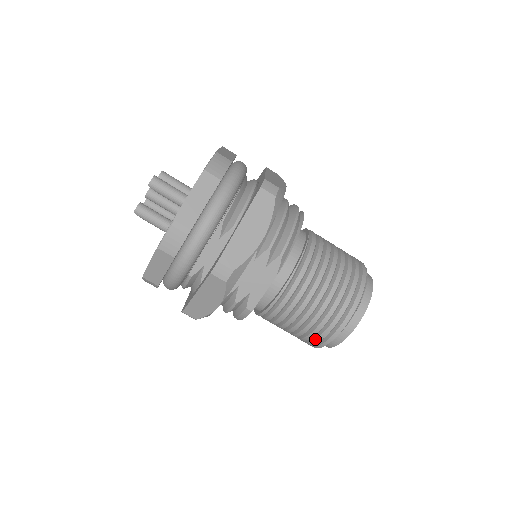
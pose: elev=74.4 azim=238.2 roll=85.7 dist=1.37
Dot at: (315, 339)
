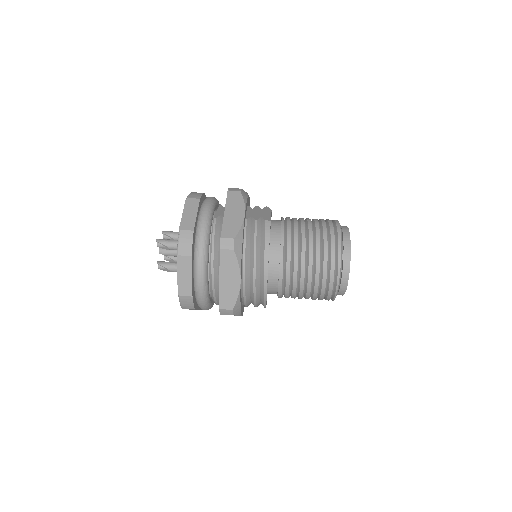
Dot at: (330, 236)
